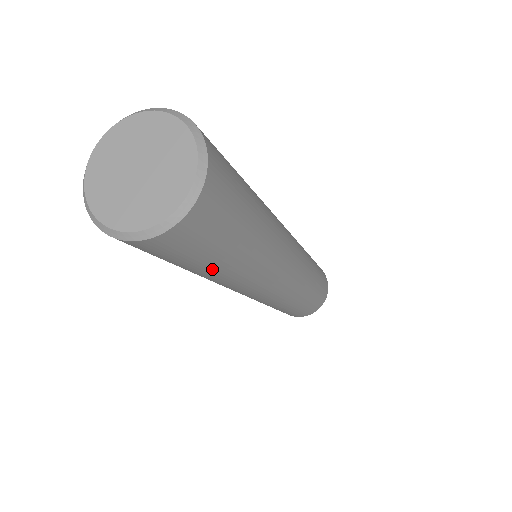
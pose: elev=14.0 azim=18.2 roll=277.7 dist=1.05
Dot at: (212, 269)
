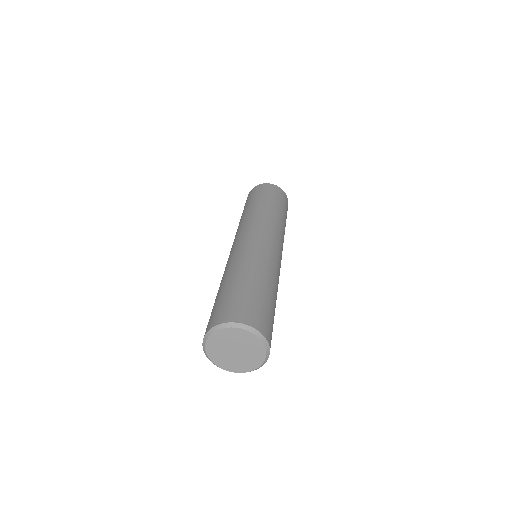
Dot at: occluded
